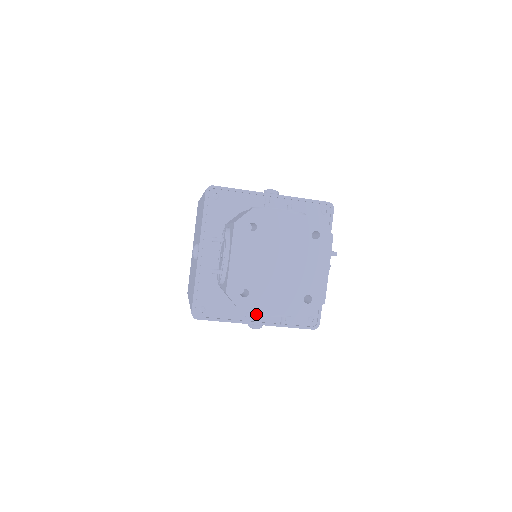
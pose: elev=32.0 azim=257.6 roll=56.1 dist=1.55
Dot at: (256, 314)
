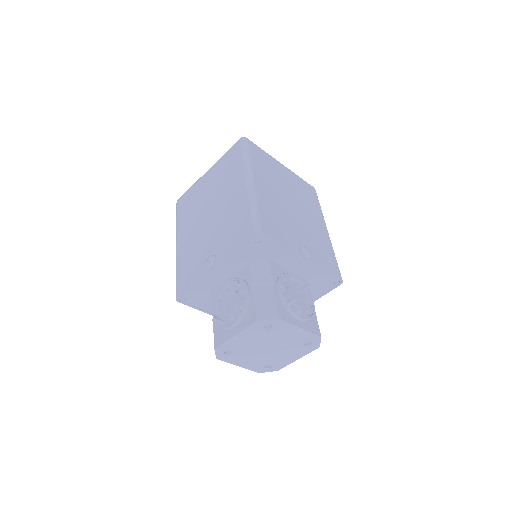
Dot at: occluded
